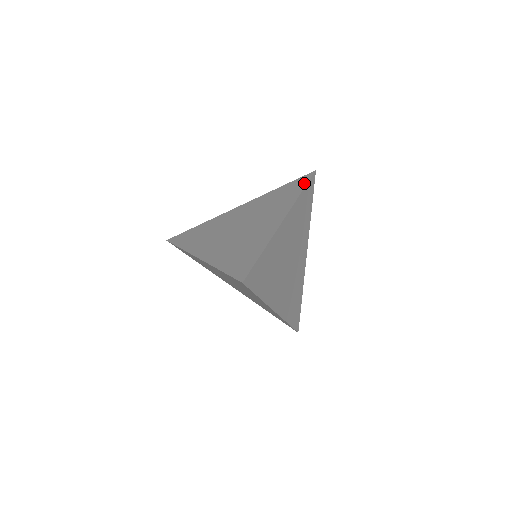
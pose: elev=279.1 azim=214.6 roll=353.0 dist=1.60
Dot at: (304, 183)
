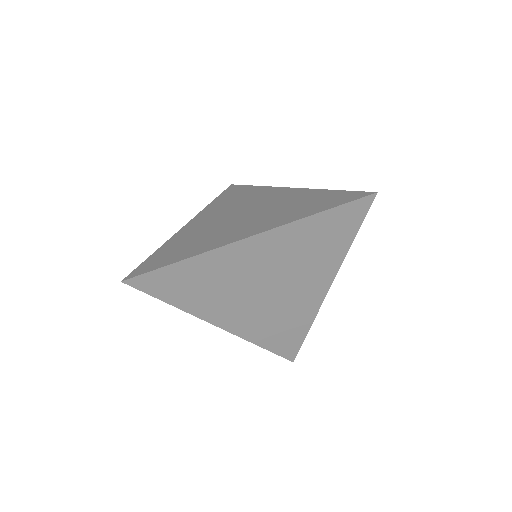
Dot at: (243, 186)
